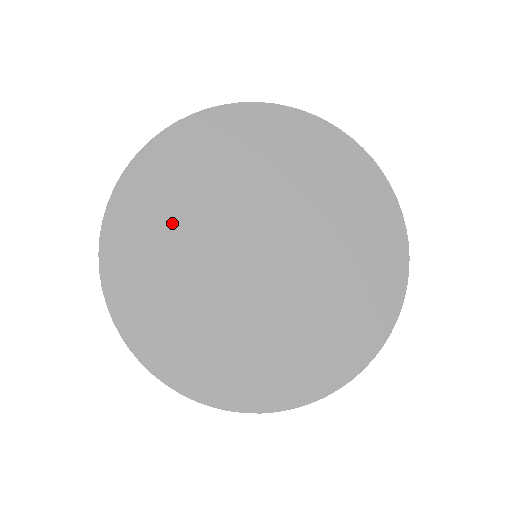
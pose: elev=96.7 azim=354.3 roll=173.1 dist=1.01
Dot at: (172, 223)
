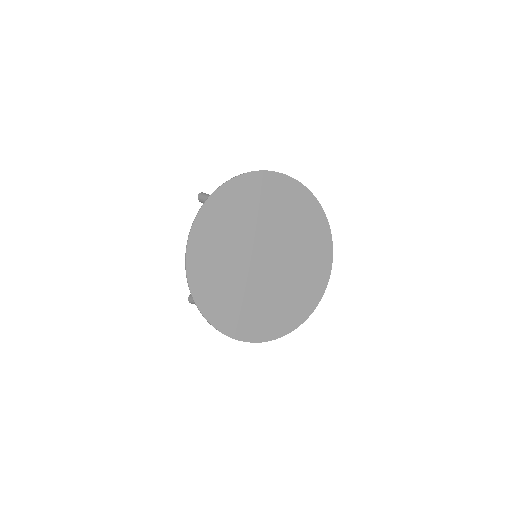
Dot at: (221, 258)
